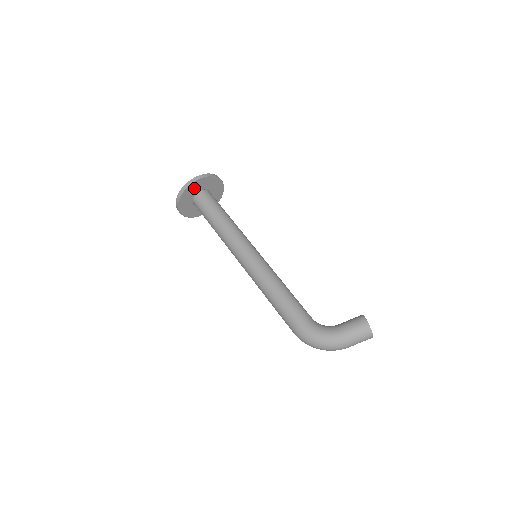
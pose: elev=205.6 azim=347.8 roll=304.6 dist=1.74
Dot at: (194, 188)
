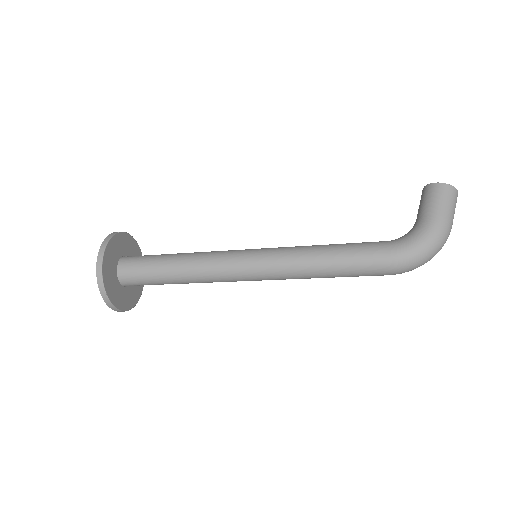
Dot at: (109, 263)
